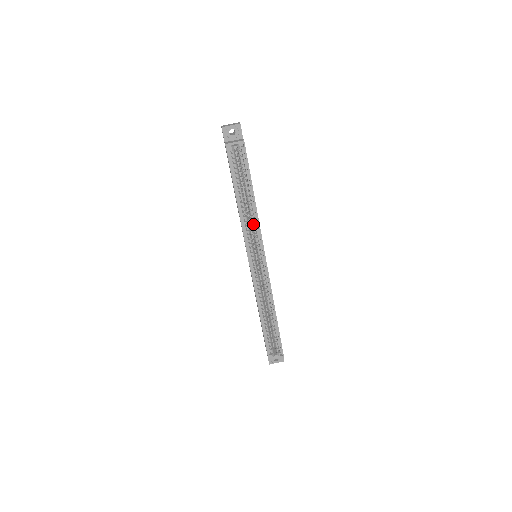
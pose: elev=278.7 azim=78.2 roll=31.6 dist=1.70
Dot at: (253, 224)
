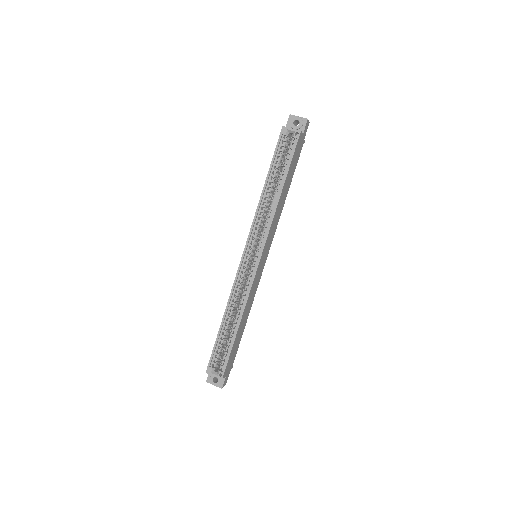
Dot at: (268, 217)
